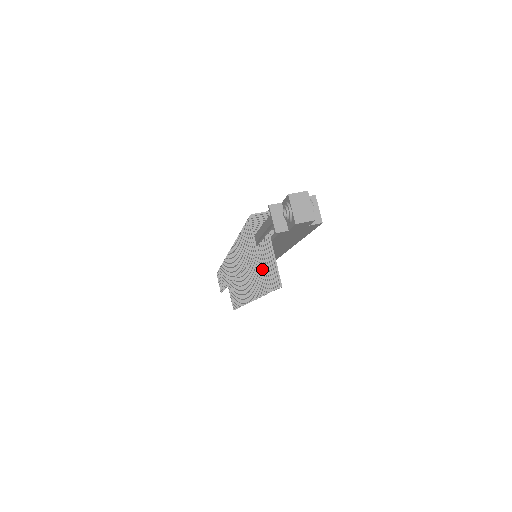
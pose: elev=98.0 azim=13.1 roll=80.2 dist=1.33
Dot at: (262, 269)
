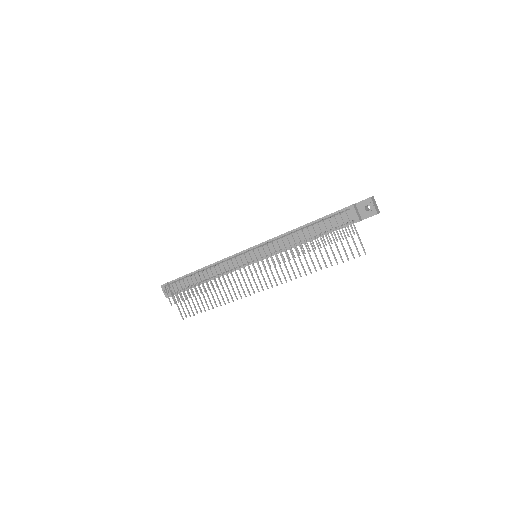
Dot at: occluded
